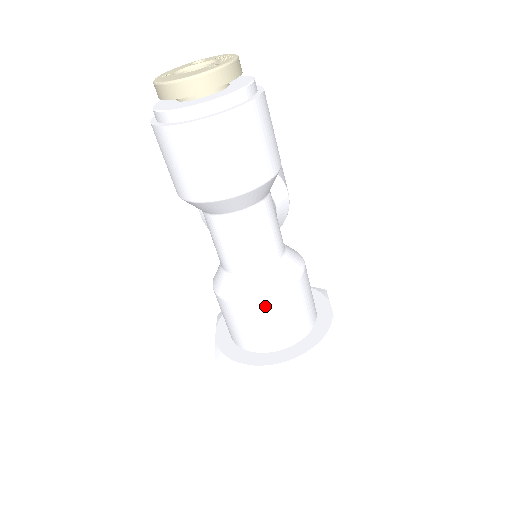
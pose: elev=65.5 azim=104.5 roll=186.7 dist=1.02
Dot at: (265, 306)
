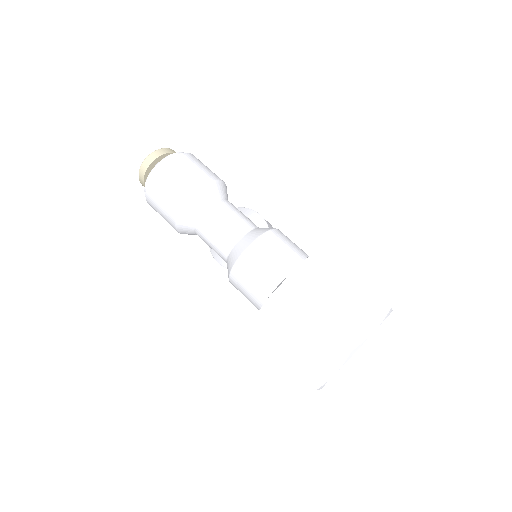
Dot at: (251, 252)
